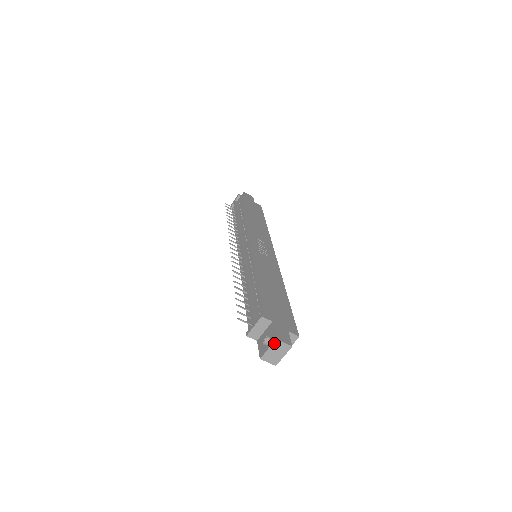
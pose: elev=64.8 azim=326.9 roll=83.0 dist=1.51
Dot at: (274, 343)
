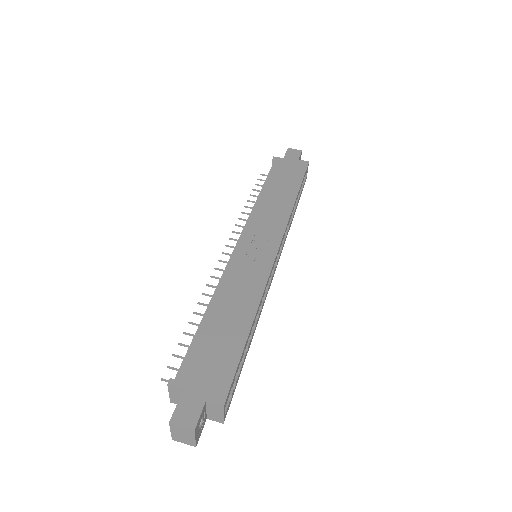
Dot at: (171, 426)
